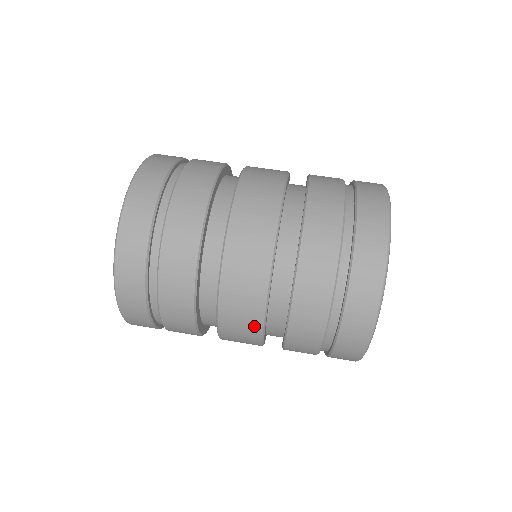
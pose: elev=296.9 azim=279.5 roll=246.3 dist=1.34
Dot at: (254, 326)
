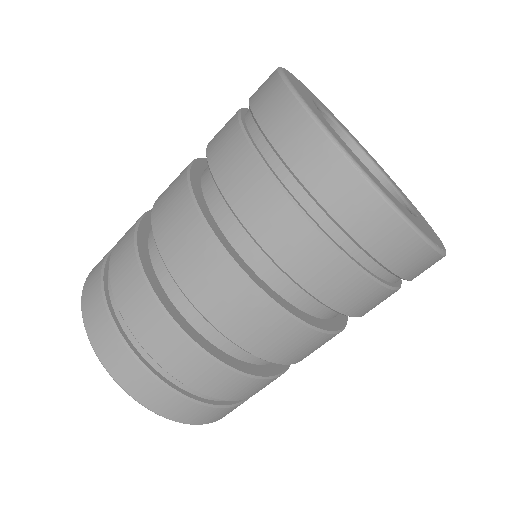
Dot at: occluded
